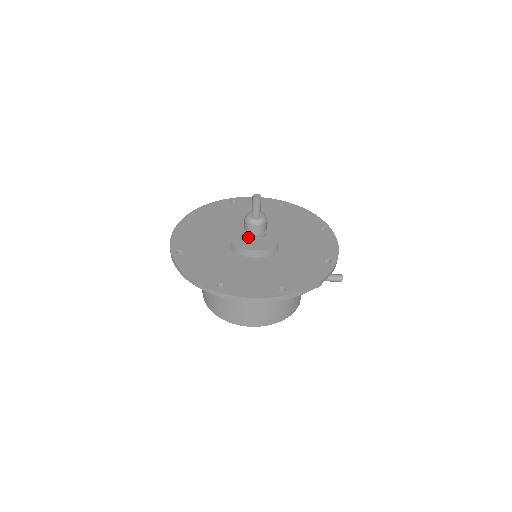
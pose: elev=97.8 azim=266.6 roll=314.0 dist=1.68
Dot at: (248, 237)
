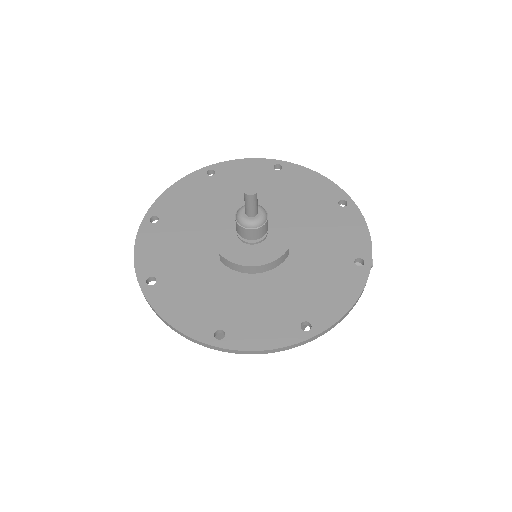
Dot at: (244, 242)
